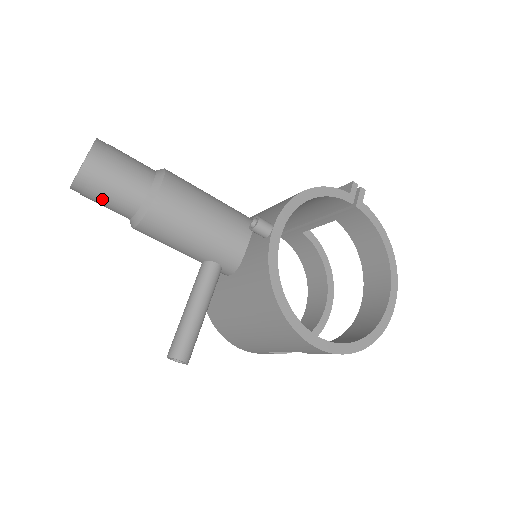
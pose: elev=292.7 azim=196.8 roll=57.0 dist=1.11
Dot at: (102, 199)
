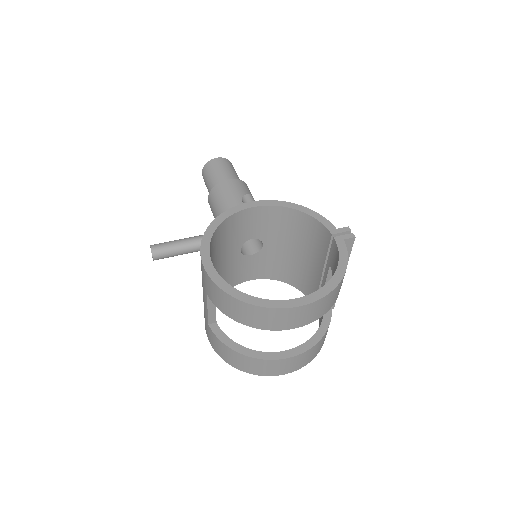
Dot at: (207, 180)
